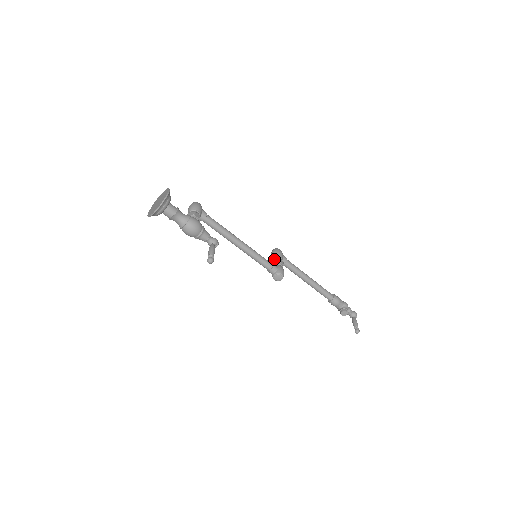
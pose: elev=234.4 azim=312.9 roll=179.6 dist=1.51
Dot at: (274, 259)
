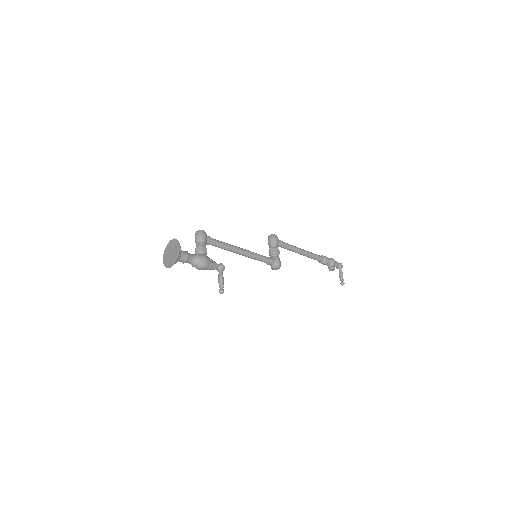
Dot at: (271, 249)
